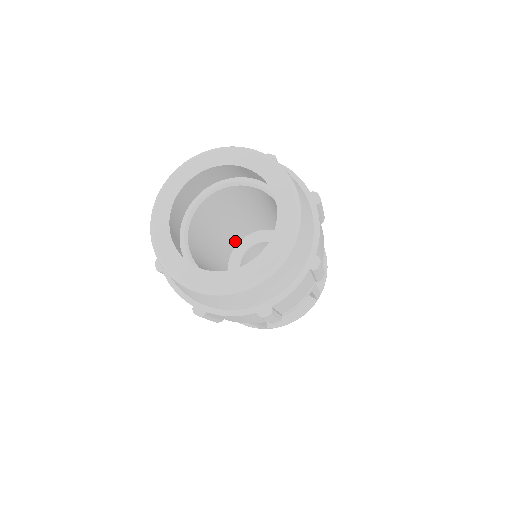
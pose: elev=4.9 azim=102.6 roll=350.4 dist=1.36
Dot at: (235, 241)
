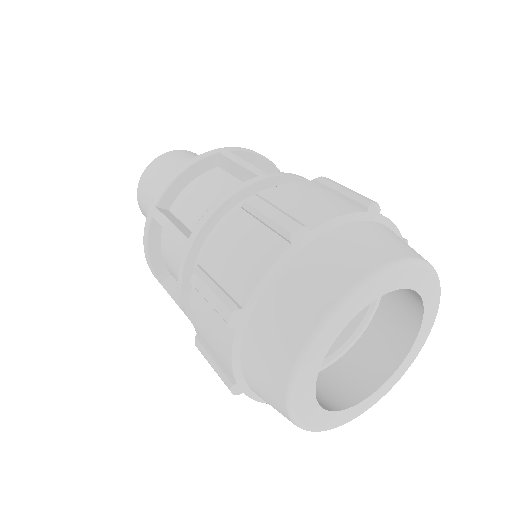
Dot at: occluded
